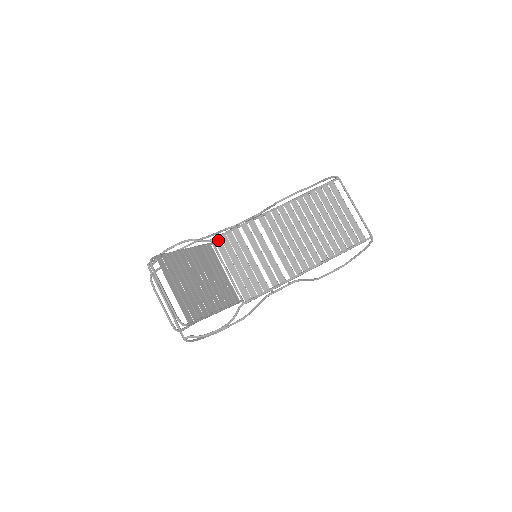
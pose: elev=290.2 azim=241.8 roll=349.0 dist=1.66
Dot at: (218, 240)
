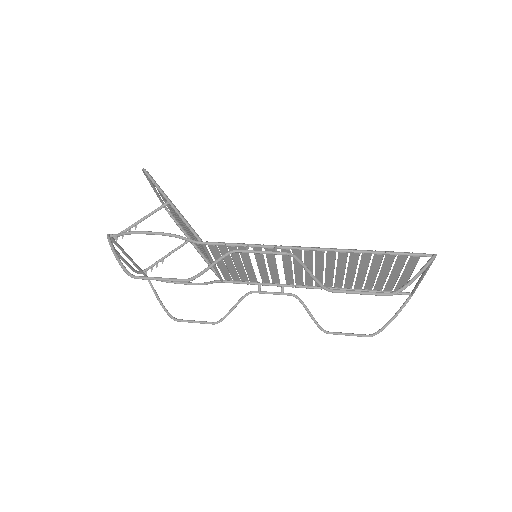
Dot at: (229, 279)
